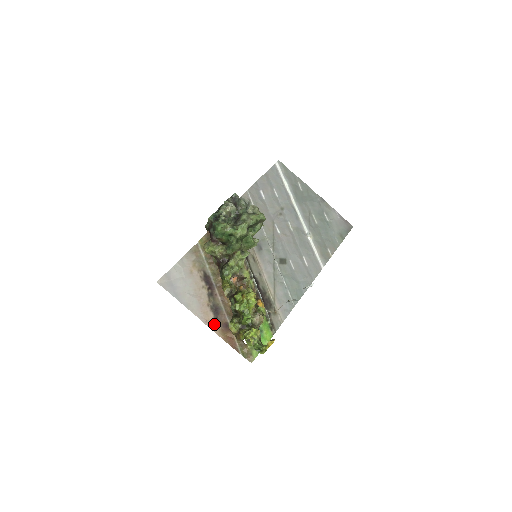
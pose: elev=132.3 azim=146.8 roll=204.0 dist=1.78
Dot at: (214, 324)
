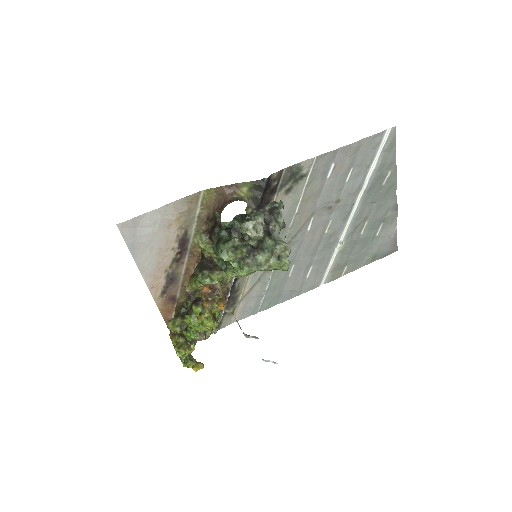
Dot at: (160, 293)
